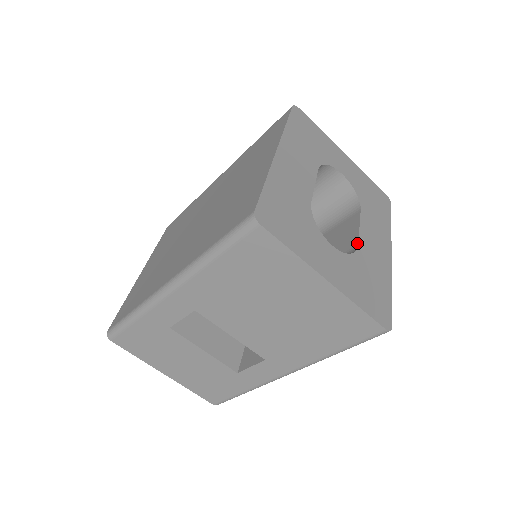
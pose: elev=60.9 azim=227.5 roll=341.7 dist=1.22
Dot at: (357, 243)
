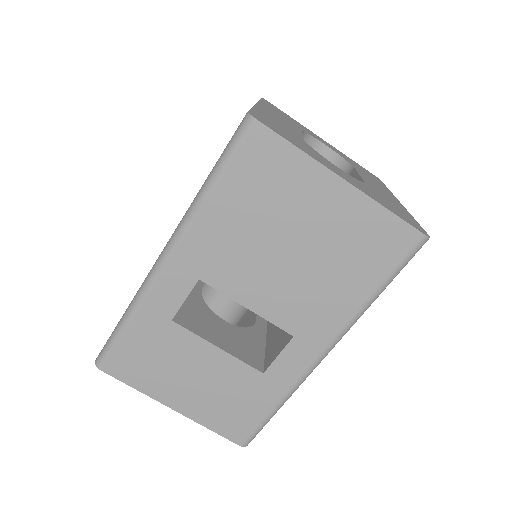
Dot at: (362, 180)
